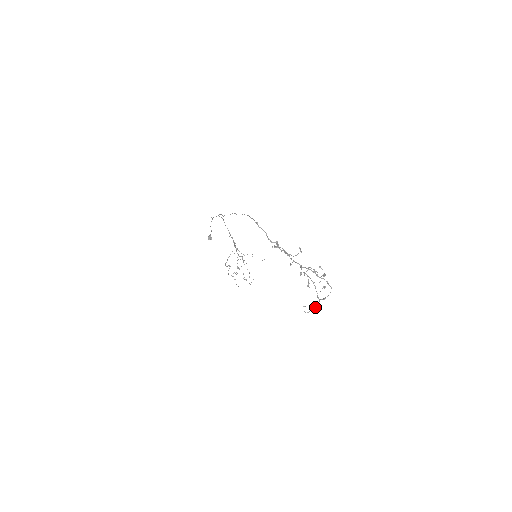
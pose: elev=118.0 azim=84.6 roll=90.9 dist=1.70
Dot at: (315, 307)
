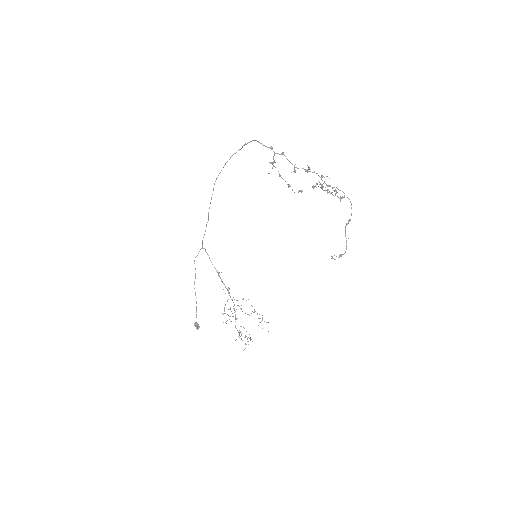
Dot at: (345, 251)
